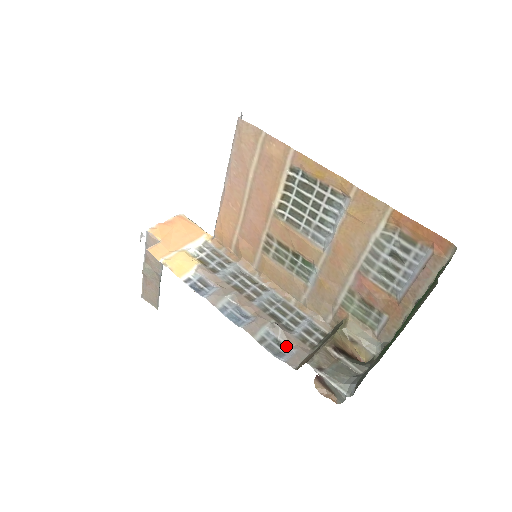
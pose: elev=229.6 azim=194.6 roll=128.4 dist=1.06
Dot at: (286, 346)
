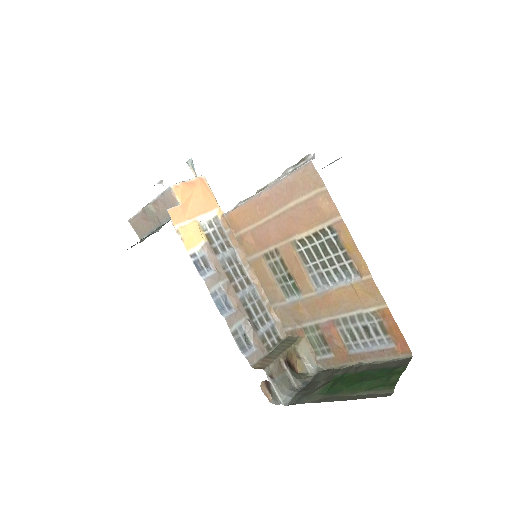
Dot at: (250, 342)
